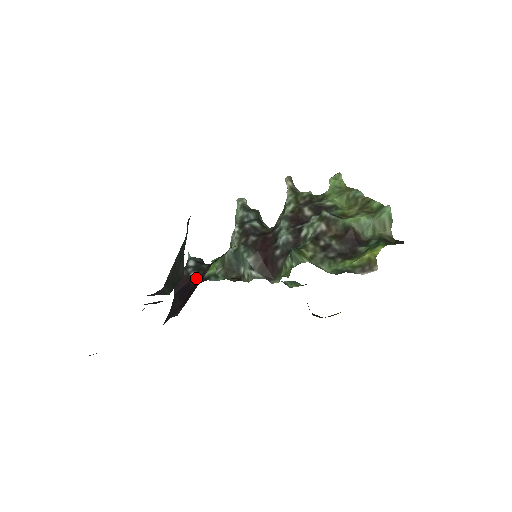
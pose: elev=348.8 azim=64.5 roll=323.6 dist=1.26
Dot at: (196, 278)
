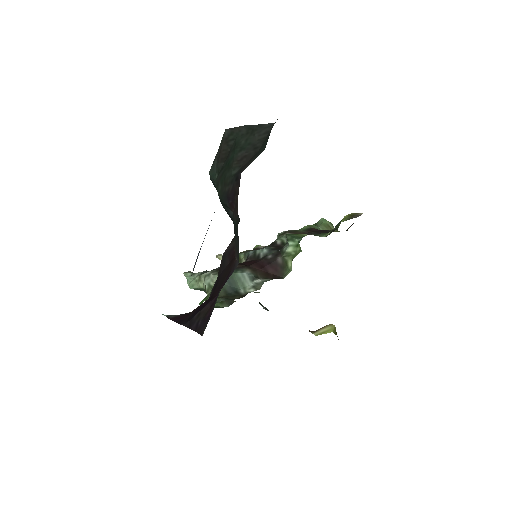
Dot at: occluded
